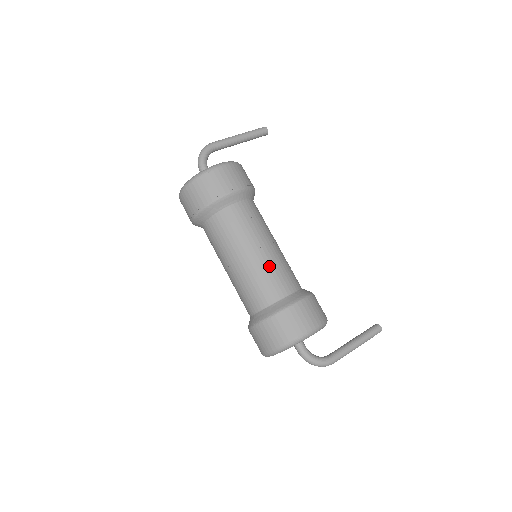
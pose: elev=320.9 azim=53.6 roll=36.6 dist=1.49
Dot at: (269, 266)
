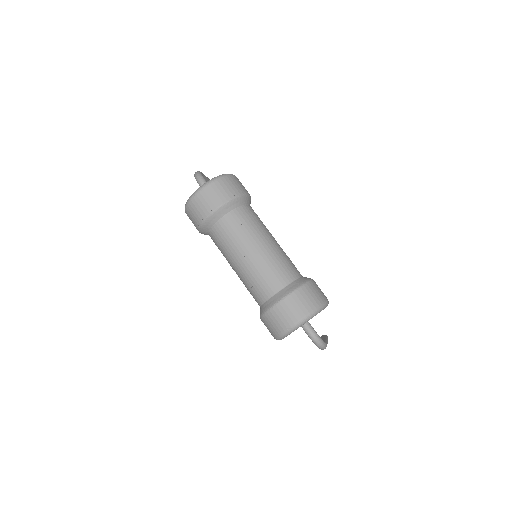
Dot at: (285, 253)
